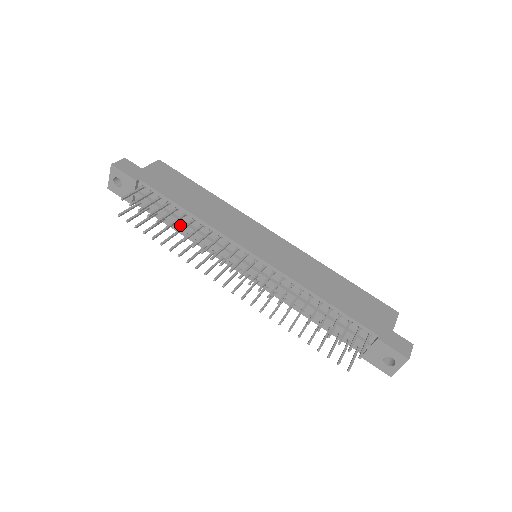
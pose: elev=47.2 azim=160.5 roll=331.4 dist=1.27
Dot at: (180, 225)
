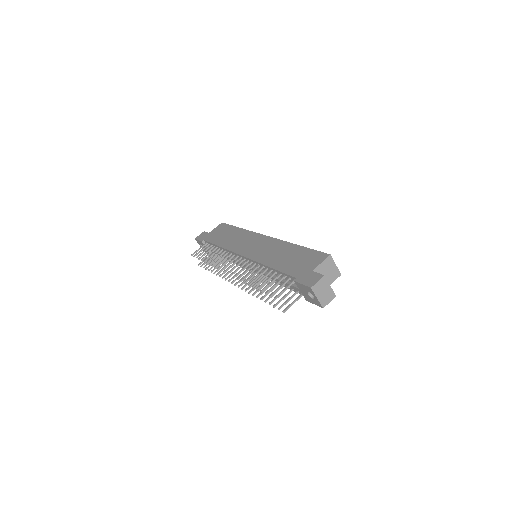
Dot at: occluded
